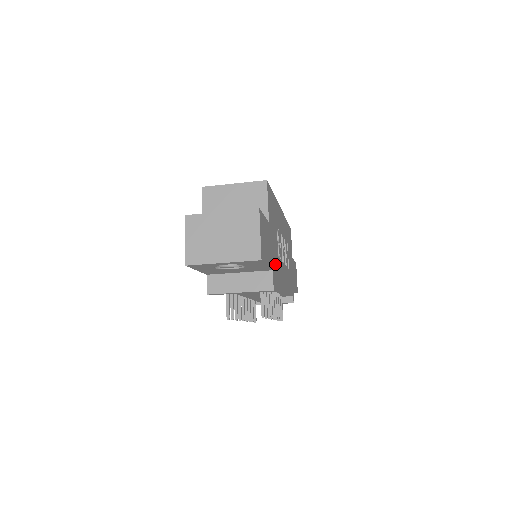
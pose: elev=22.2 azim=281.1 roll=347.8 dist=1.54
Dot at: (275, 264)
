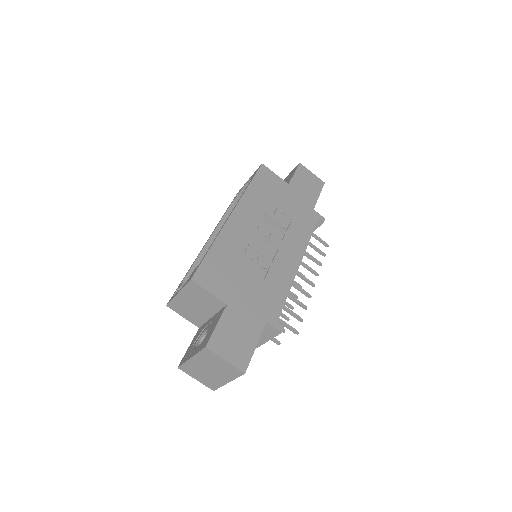
Dot at: (266, 302)
